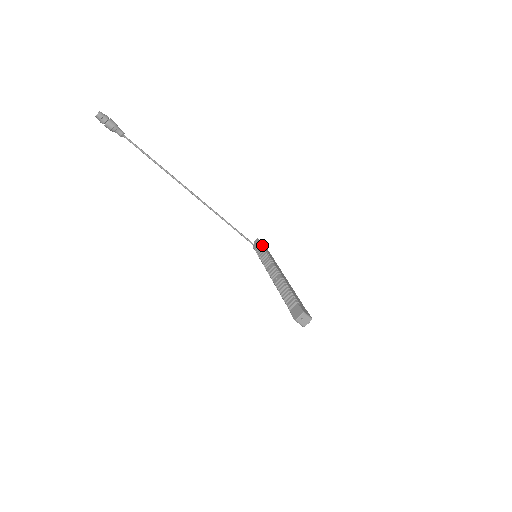
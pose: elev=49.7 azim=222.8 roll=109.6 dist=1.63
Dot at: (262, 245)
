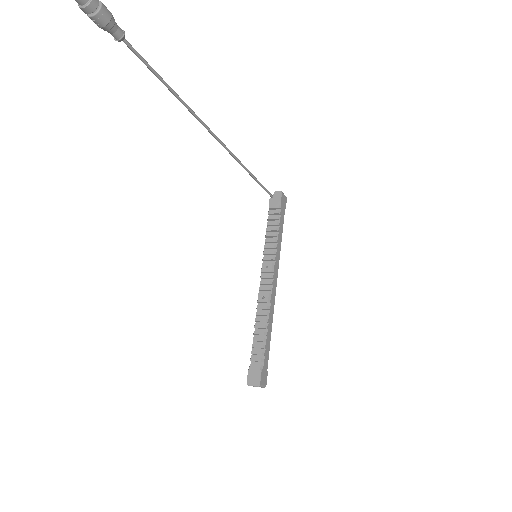
Dot at: (280, 212)
